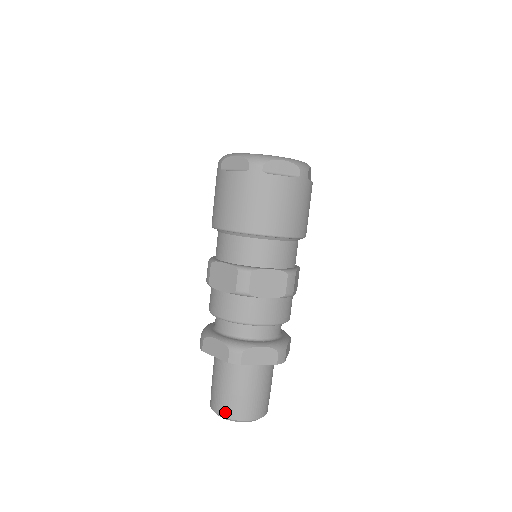
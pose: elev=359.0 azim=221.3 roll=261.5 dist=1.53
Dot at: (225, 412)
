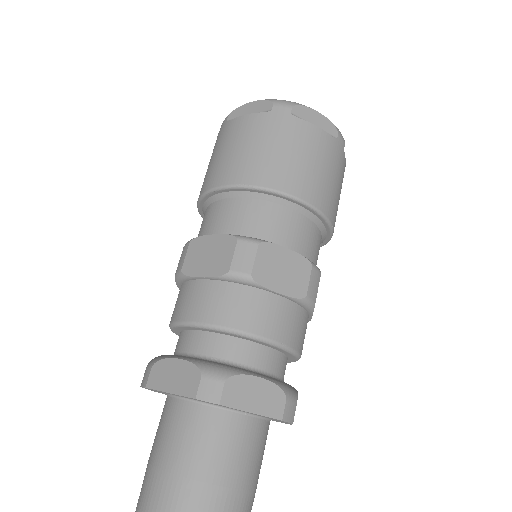
Dot at: out of frame
